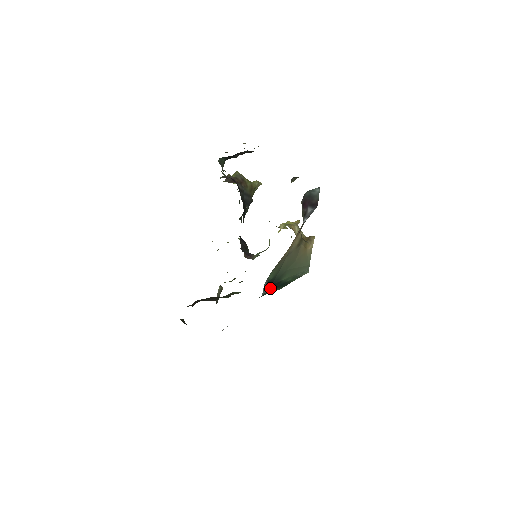
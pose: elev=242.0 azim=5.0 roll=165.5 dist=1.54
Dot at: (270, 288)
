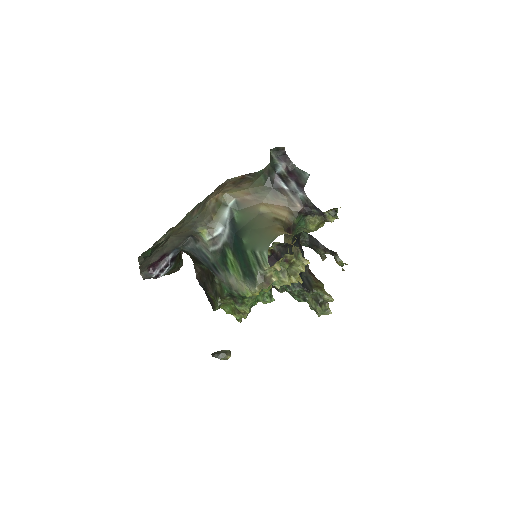
Dot at: (232, 242)
